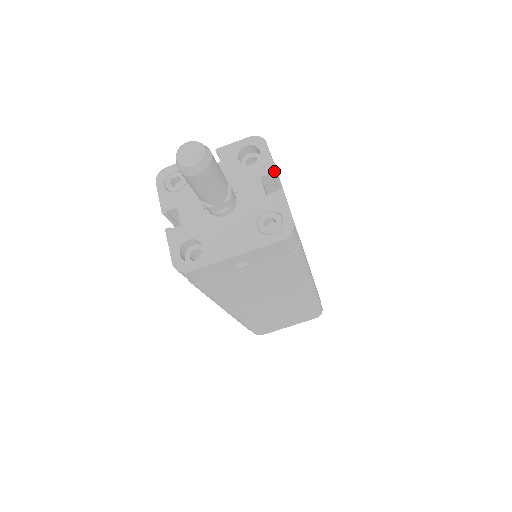
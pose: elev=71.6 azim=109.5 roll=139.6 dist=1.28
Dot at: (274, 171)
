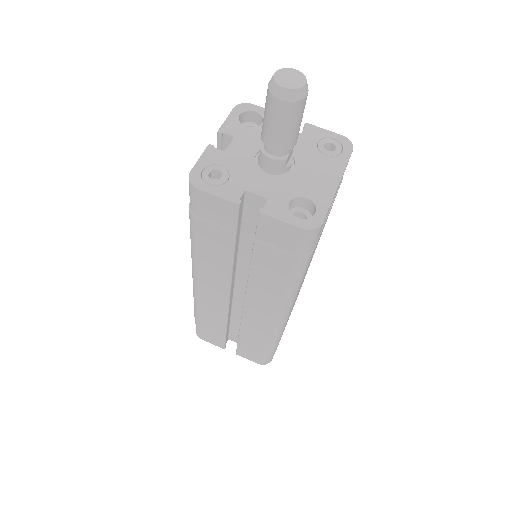
Dot at: occluded
